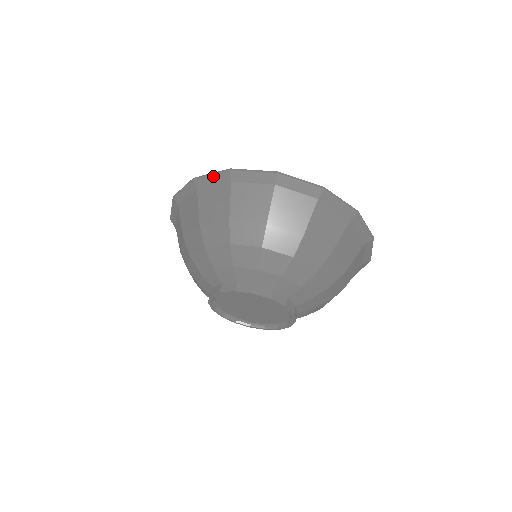
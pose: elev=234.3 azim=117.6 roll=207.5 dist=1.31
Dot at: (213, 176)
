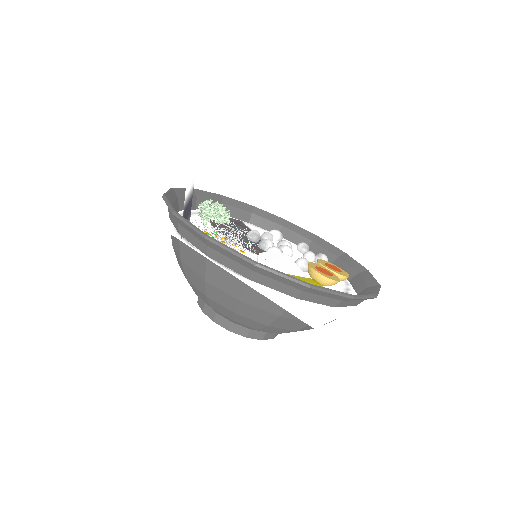
Dot at: (285, 279)
